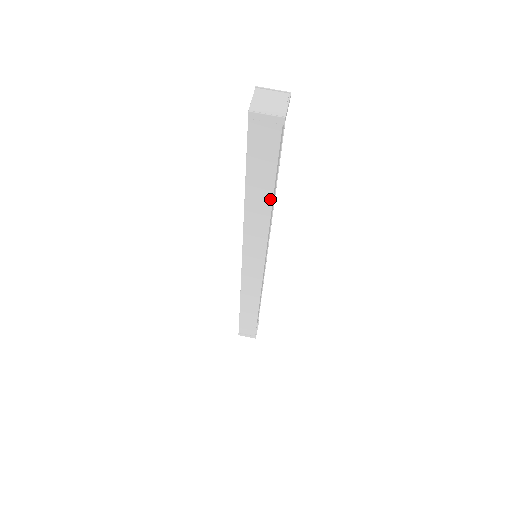
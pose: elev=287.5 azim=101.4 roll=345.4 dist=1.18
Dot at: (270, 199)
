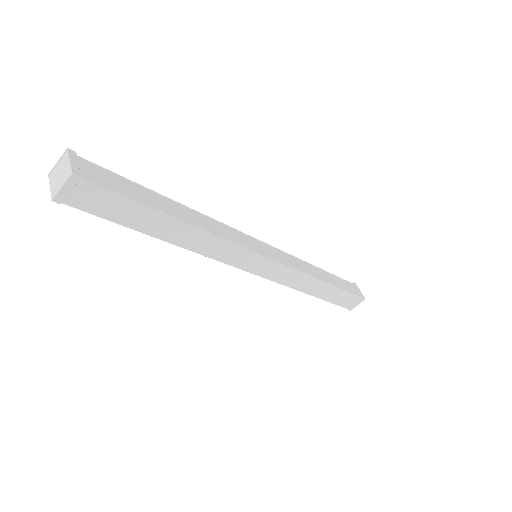
Dot at: (176, 221)
